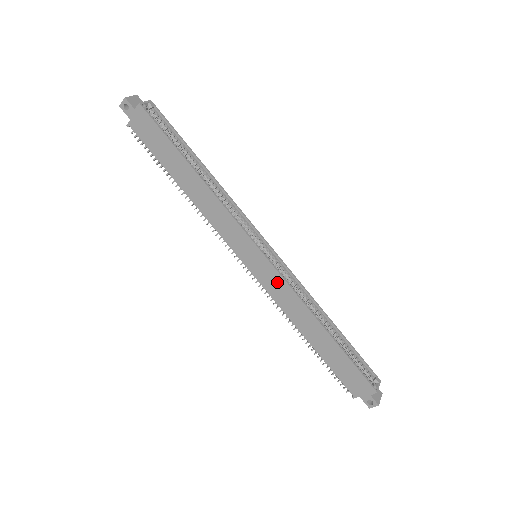
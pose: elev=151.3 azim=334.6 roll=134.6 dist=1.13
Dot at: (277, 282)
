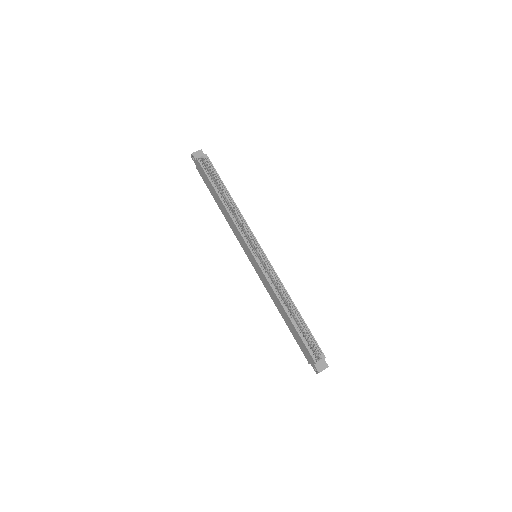
Dot at: (262, 275)
